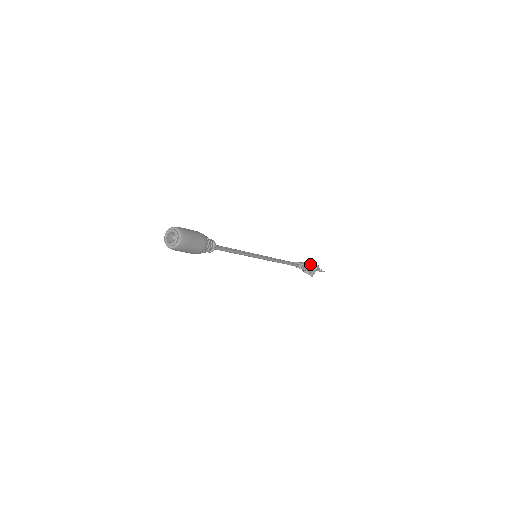
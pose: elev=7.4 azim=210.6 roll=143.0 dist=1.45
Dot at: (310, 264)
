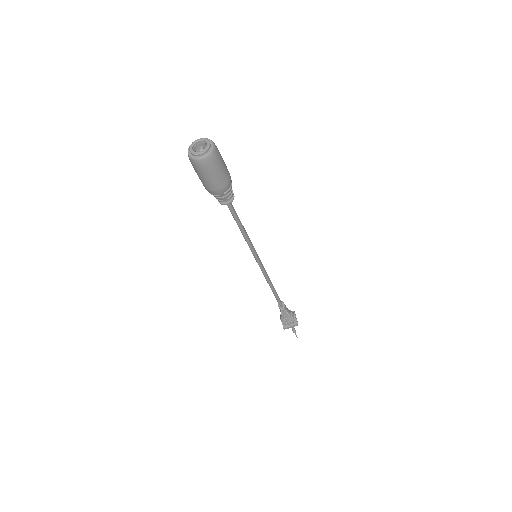
Dot at: (292, 315)
